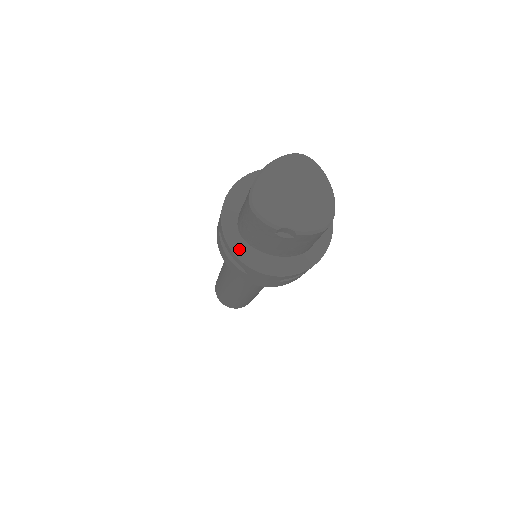
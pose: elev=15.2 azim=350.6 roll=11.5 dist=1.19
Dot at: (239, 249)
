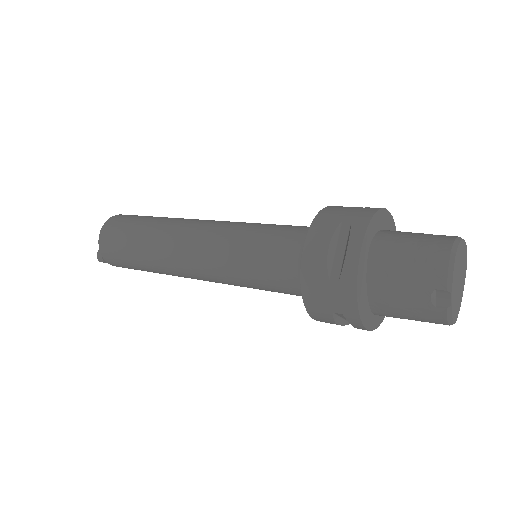
Dot at: (364, 258)
